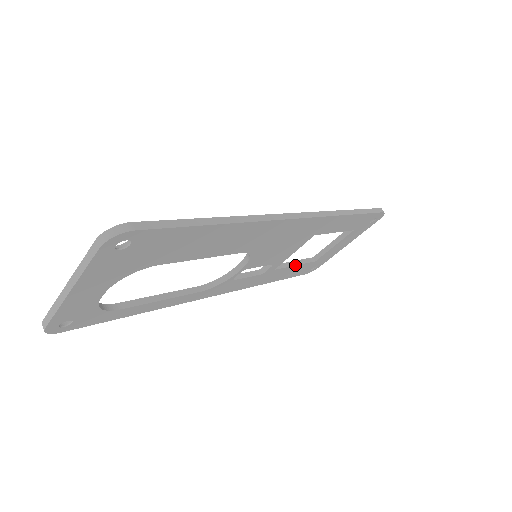
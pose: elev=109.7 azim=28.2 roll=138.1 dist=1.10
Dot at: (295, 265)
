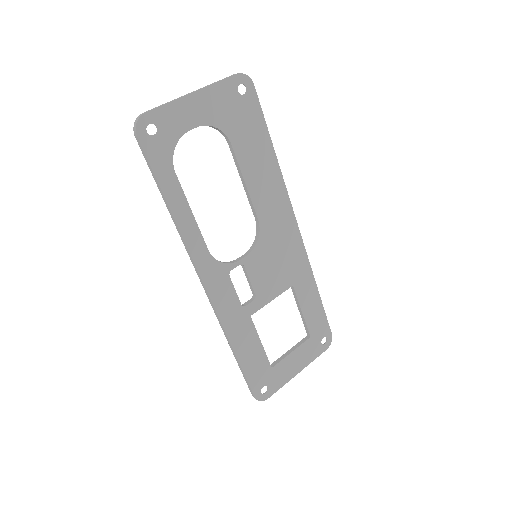
Dot at: occluded
